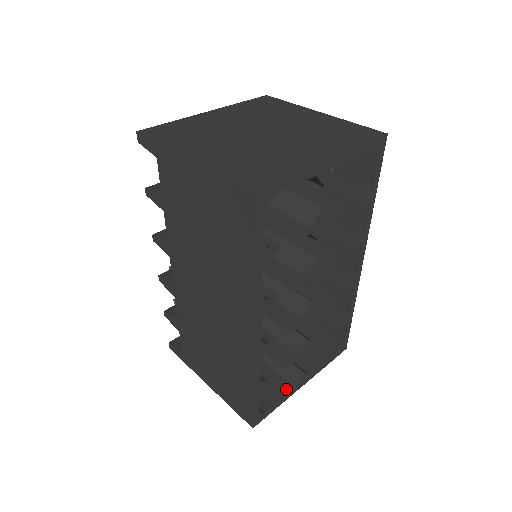
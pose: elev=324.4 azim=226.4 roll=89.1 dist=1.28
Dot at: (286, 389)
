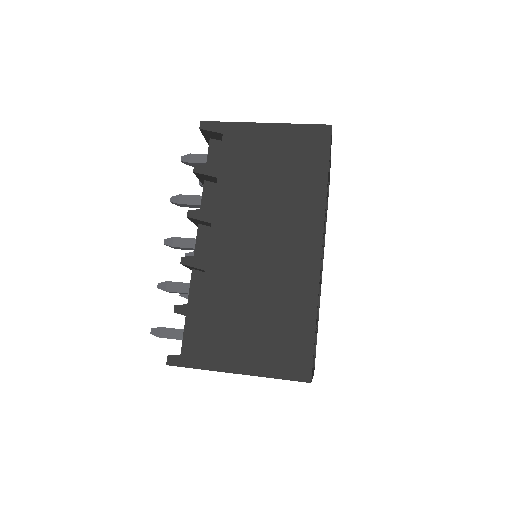
Dot at: occluded
